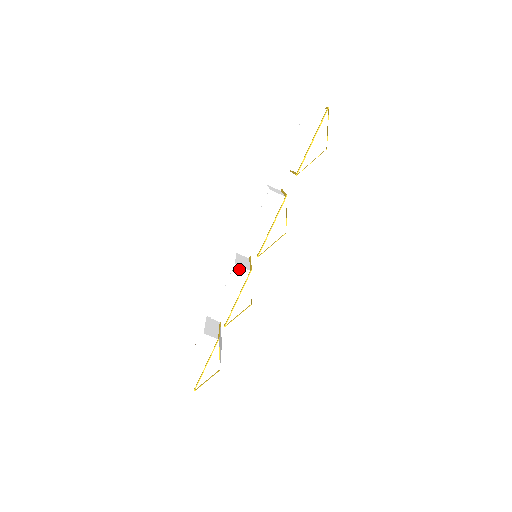
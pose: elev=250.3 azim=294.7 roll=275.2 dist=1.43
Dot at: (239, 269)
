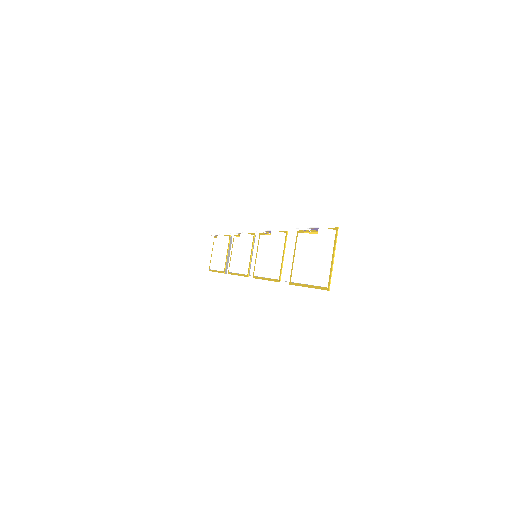
Dot at: (238, 273)
